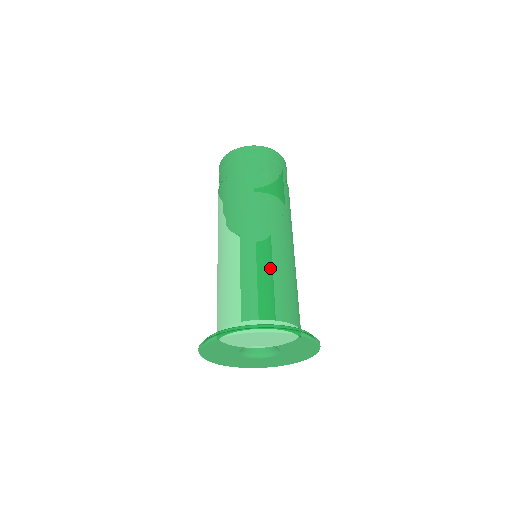
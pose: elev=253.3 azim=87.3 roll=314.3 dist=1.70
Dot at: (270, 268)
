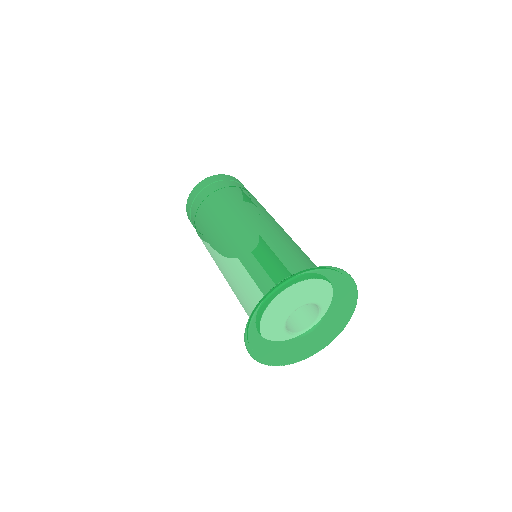
Dot at: (269, 243)
